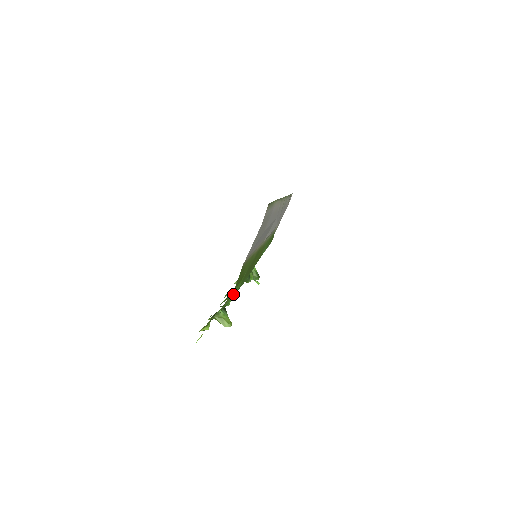
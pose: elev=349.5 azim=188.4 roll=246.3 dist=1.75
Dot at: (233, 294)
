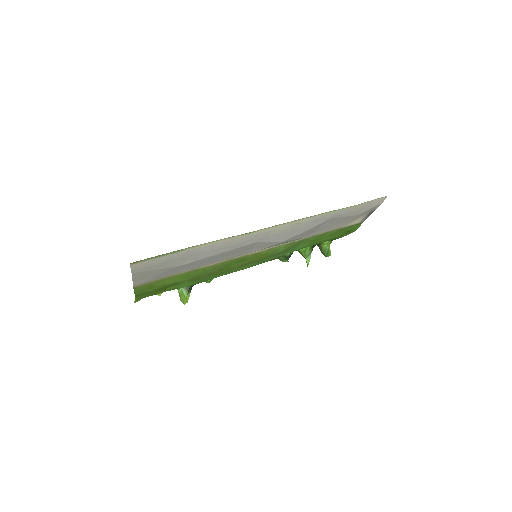
Dot at: (174, 288)
